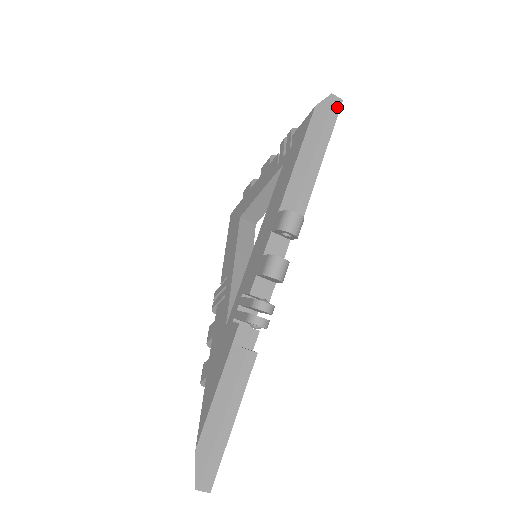
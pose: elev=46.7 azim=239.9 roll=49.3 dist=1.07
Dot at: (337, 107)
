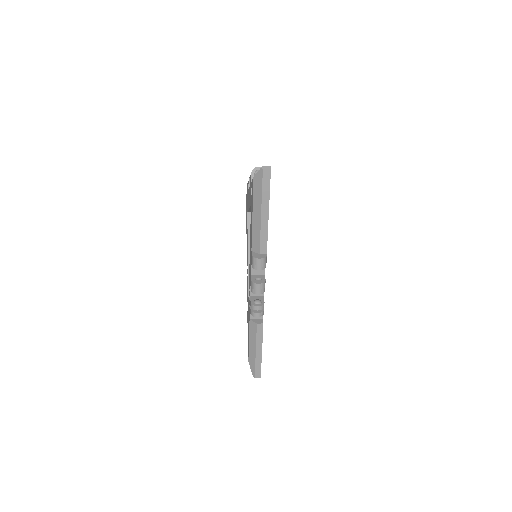
Dot at: (268, 177)
